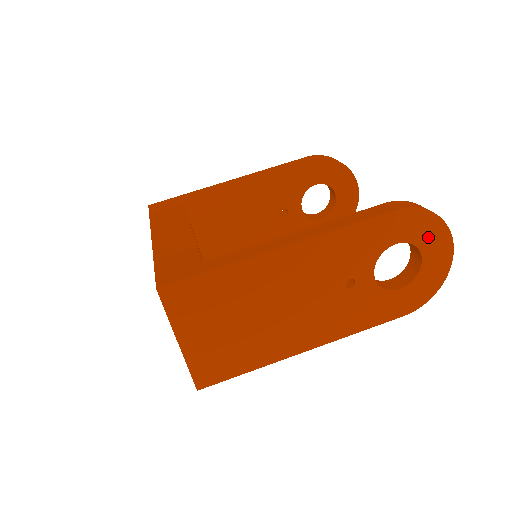
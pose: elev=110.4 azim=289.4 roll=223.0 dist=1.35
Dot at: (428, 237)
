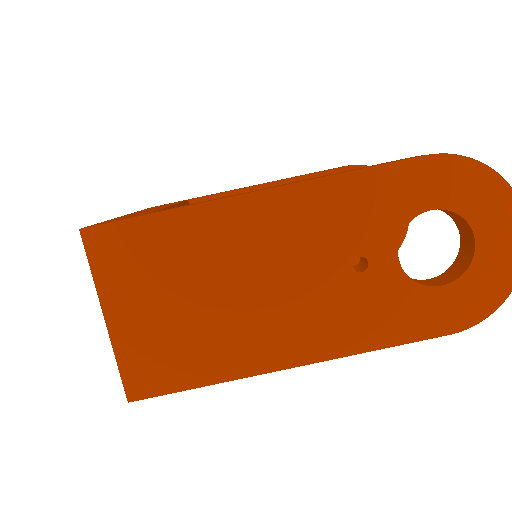
Dot at: (483, 206)
